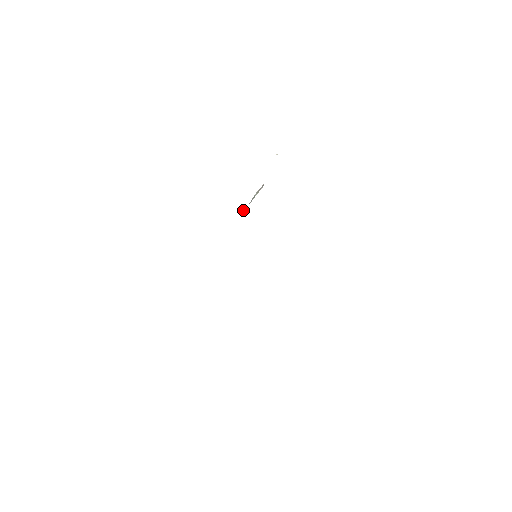
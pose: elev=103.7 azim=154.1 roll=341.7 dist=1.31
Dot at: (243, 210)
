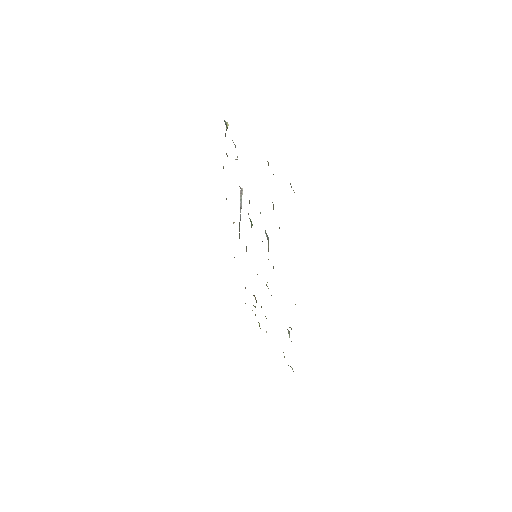
Dot at: occluded
